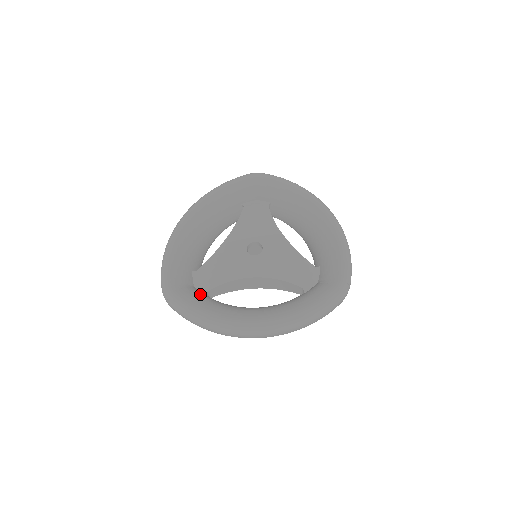
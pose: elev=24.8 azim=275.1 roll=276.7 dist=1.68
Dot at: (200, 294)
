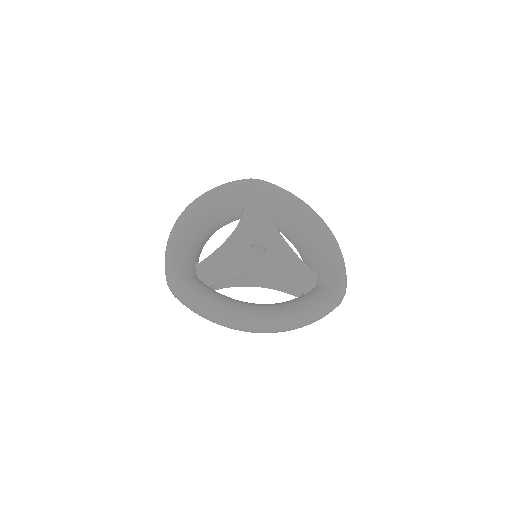
Dot at: (206, 285)
